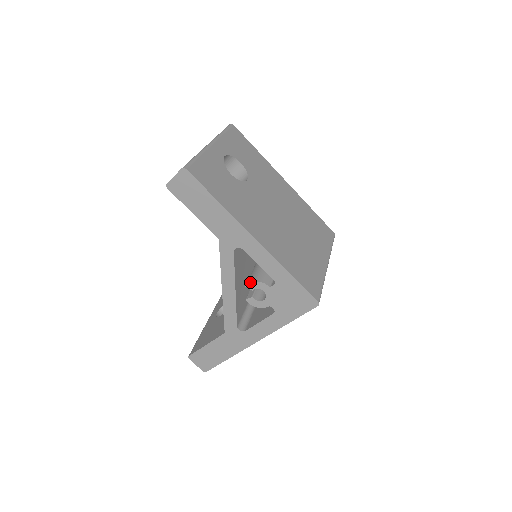
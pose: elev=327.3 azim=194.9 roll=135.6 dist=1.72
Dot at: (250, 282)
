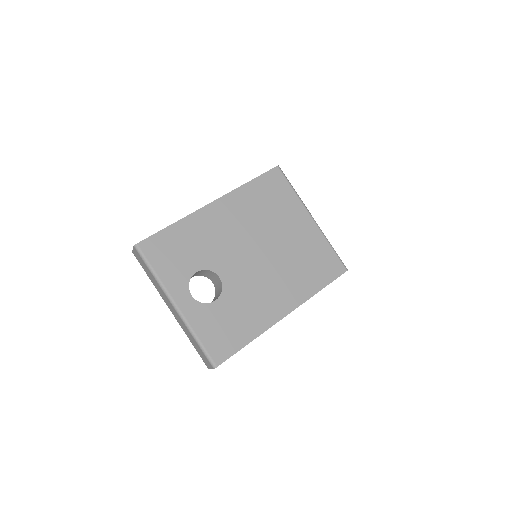
Dot at: occluded
